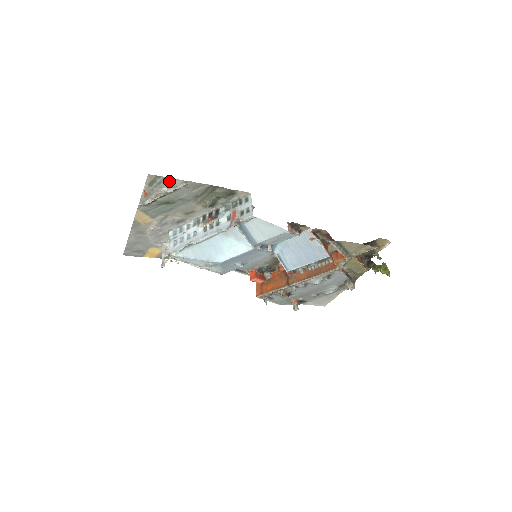
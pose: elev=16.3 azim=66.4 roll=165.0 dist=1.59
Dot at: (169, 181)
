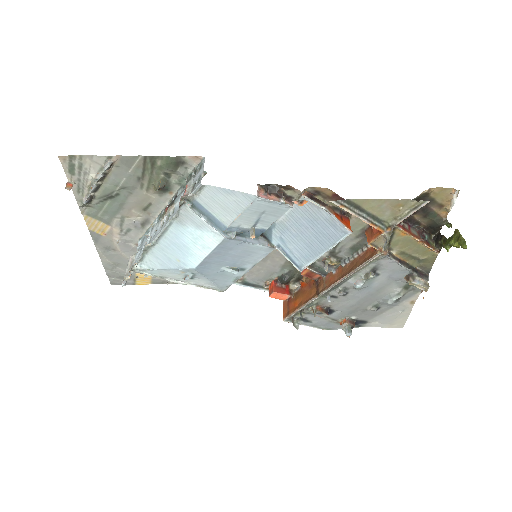
Dot at: (90, 161)
